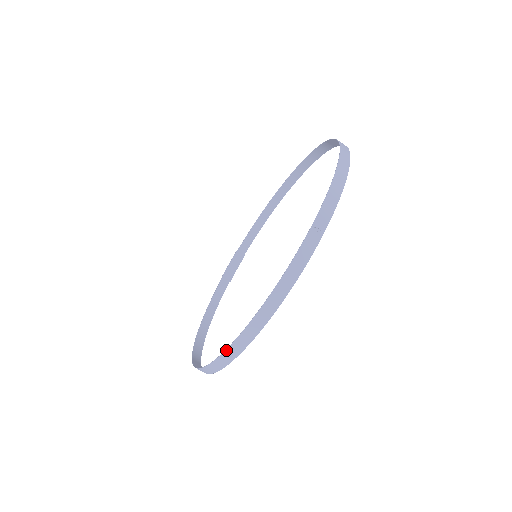
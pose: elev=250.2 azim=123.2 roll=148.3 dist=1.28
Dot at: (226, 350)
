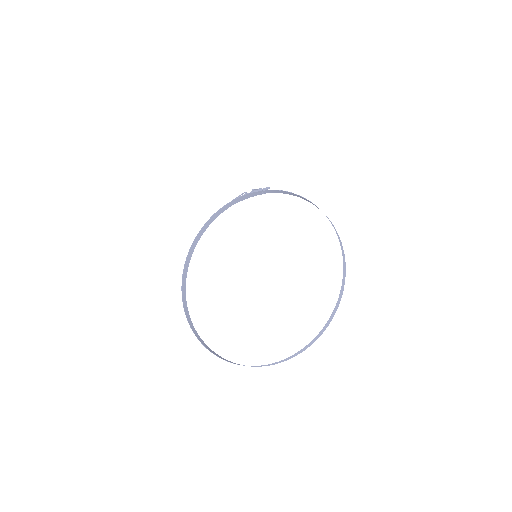
Dot at: occluded
